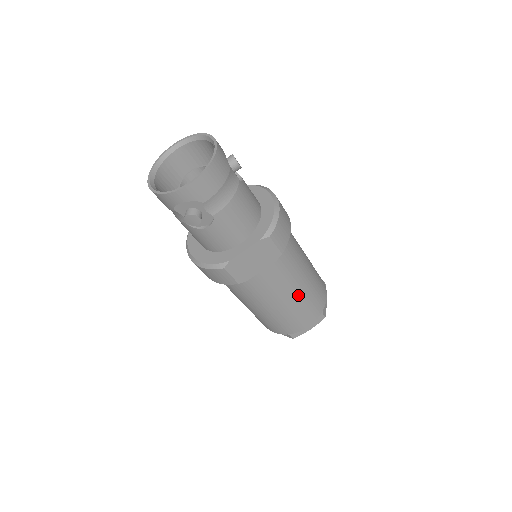
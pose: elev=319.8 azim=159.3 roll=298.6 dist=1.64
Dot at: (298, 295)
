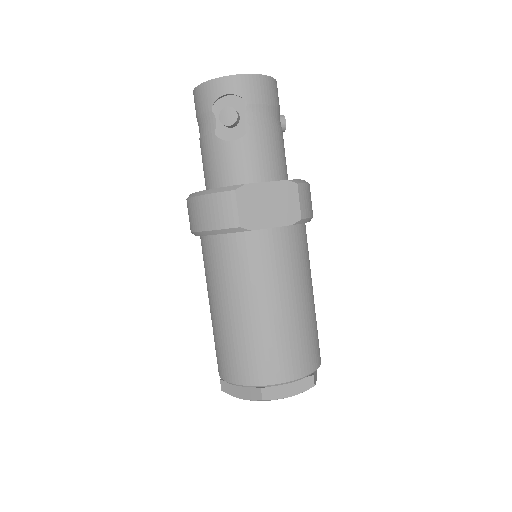
Dot at: (296, 308)
